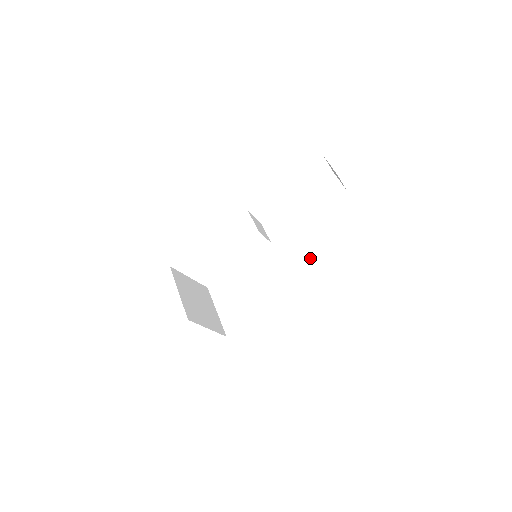
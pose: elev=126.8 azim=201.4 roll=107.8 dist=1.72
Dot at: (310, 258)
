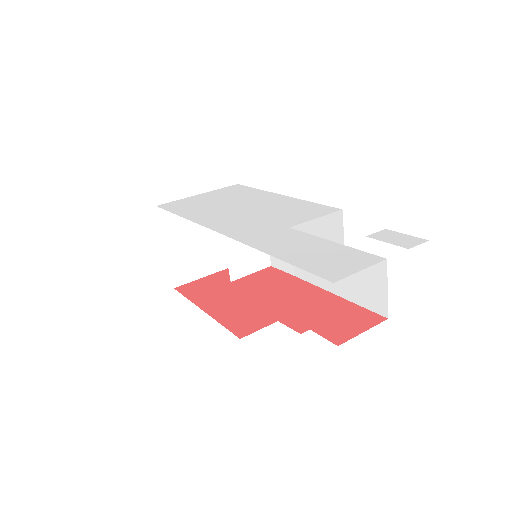
Dot at: occluded
